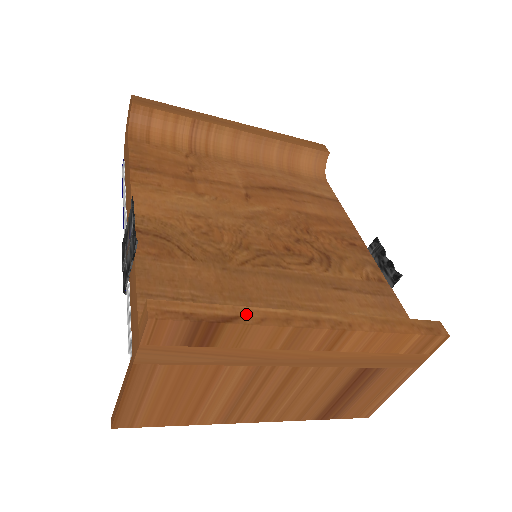
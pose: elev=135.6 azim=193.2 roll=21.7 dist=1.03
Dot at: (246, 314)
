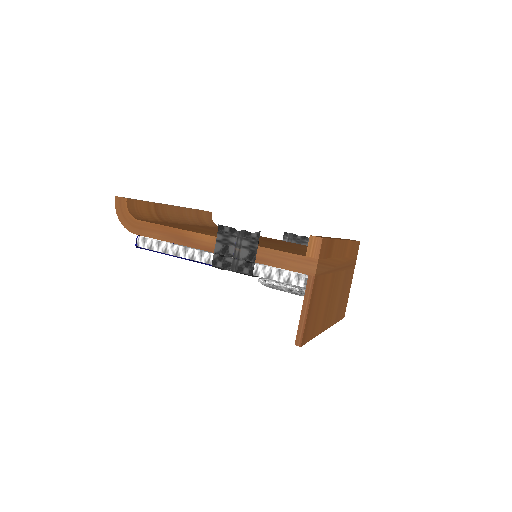
Dot at: occluded
